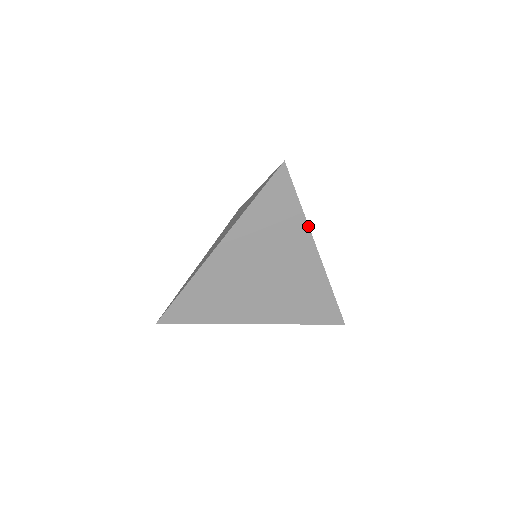
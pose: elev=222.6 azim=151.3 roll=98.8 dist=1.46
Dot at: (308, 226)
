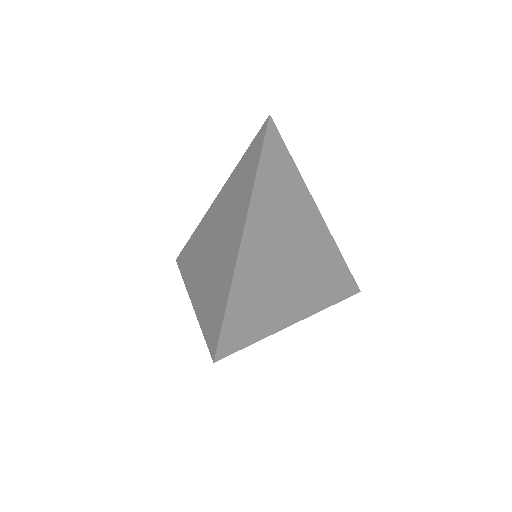
Dot at: (305, 185)
